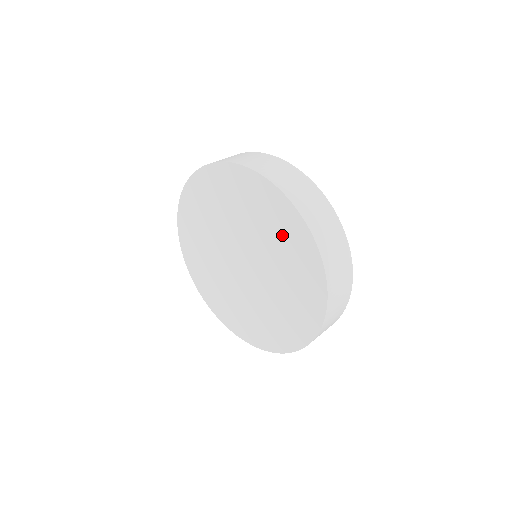
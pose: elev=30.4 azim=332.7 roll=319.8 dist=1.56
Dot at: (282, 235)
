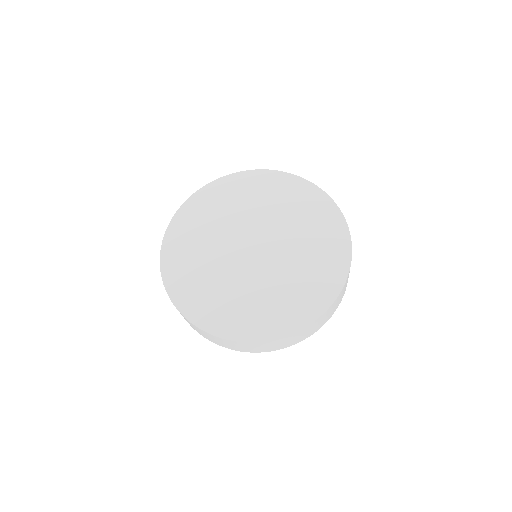
Dot at: (321, 241)
